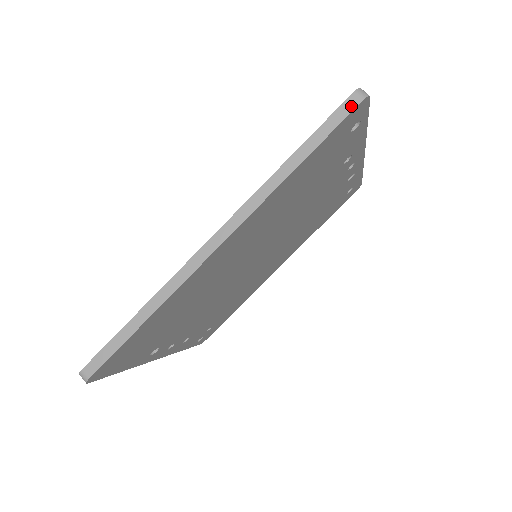
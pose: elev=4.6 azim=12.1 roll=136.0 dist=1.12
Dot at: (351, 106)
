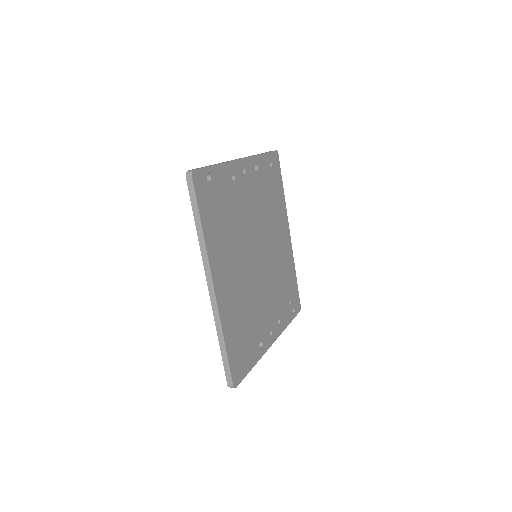
Dot at: (191, 184)
